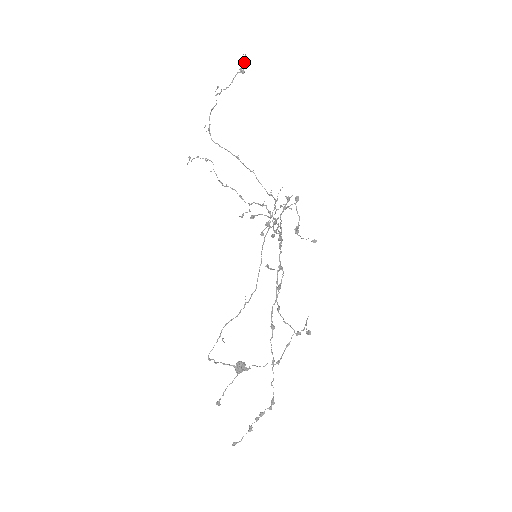
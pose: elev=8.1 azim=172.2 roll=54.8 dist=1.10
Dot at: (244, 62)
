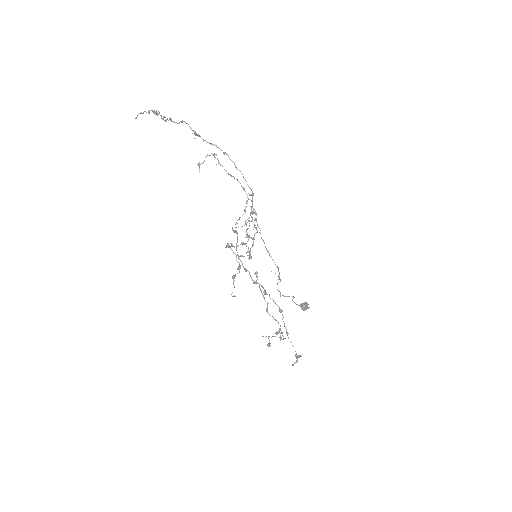
Dot at: (148, 112)
